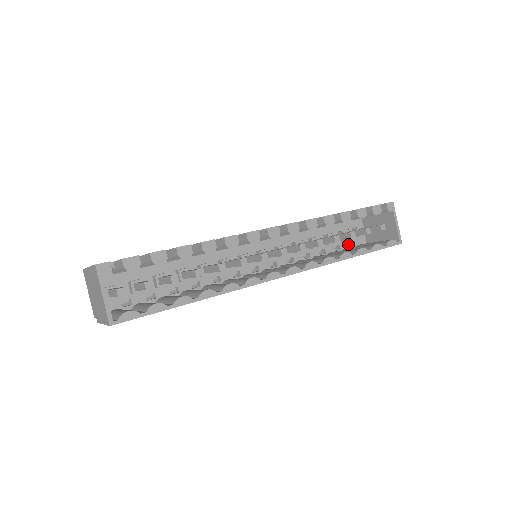
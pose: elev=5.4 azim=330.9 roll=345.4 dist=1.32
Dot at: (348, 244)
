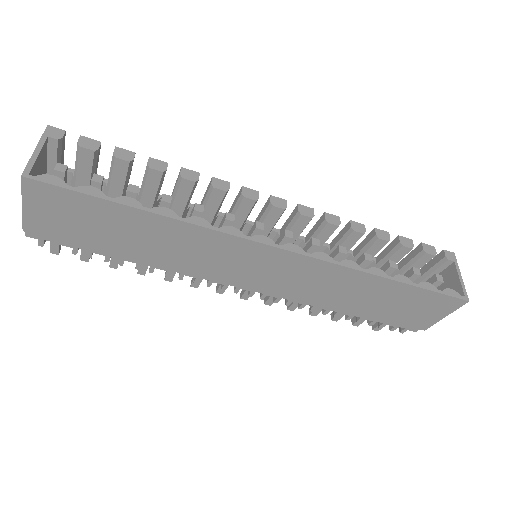
Dot at: occluded
